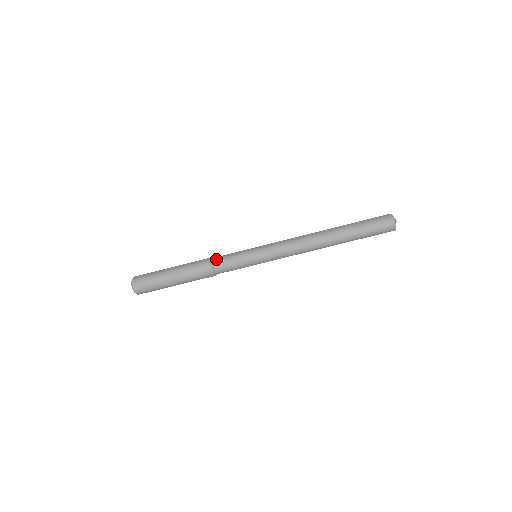
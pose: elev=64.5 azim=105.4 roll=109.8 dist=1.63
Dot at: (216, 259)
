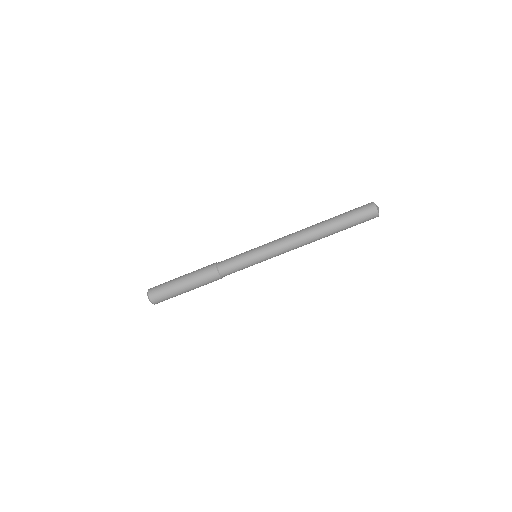
Dot at: (221, 265)
